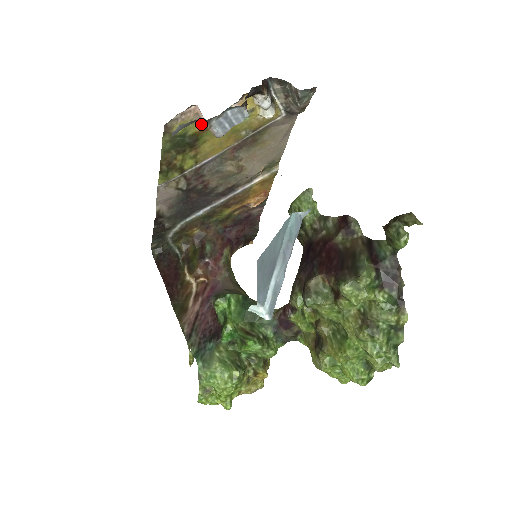
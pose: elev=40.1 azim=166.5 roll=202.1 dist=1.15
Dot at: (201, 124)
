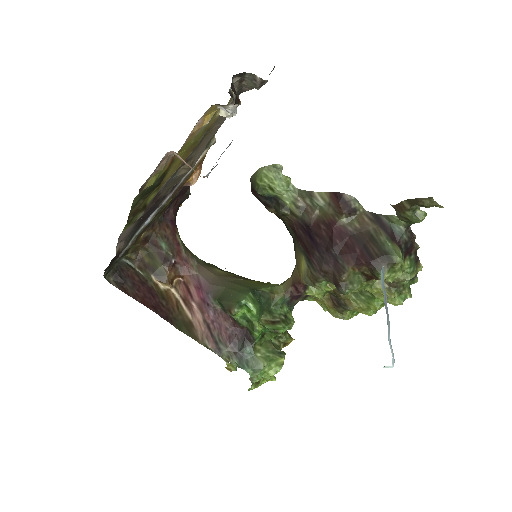
Dot at: (169, 161)
